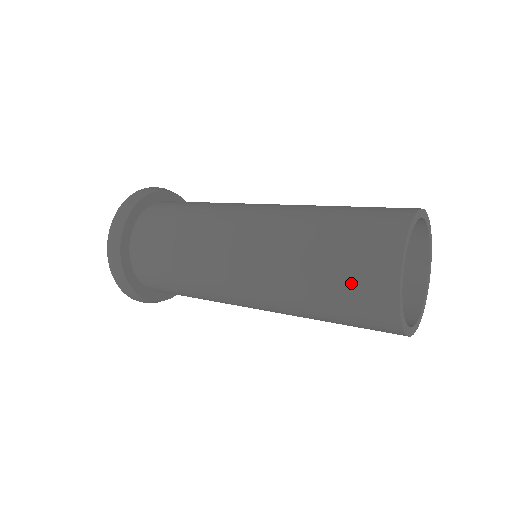
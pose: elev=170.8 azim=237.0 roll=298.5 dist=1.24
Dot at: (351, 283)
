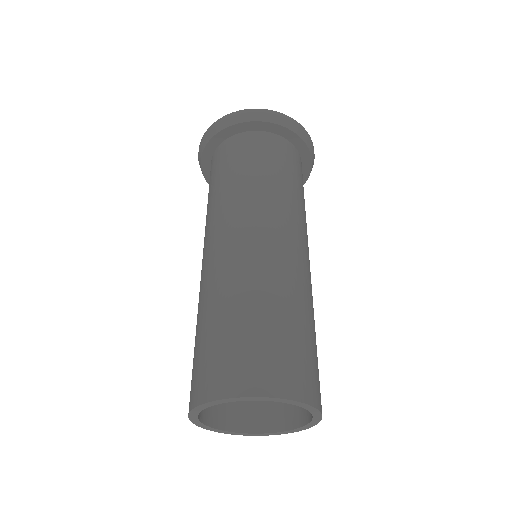
Dot at: occluded
